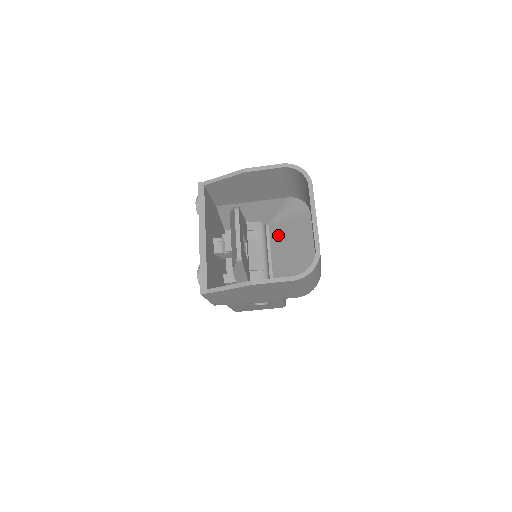
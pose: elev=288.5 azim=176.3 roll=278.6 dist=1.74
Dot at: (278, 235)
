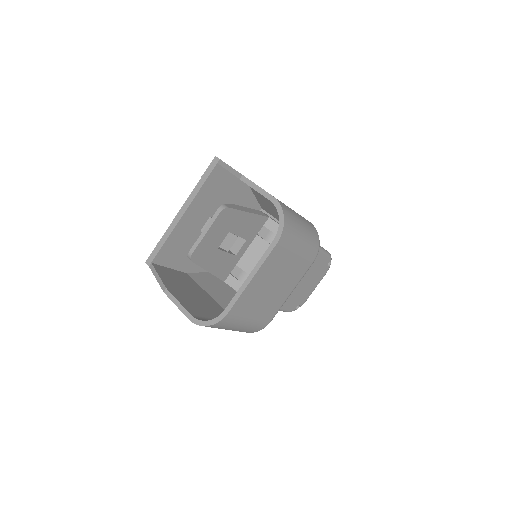
Dot at: occluded
